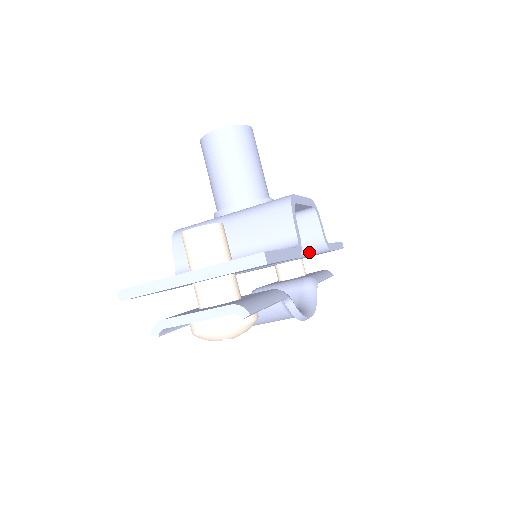
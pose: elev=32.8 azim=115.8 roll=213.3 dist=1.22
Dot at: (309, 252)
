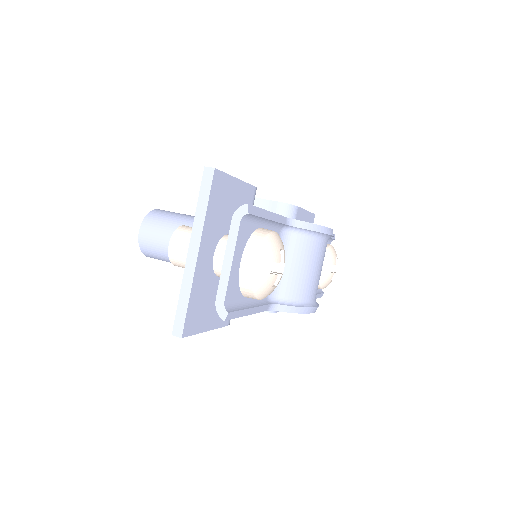
Dot at: occluded
